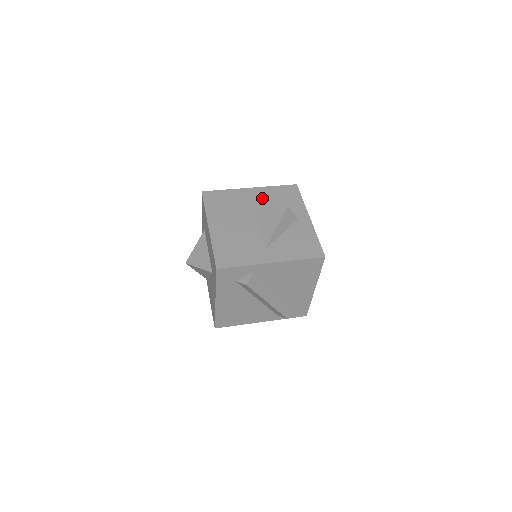
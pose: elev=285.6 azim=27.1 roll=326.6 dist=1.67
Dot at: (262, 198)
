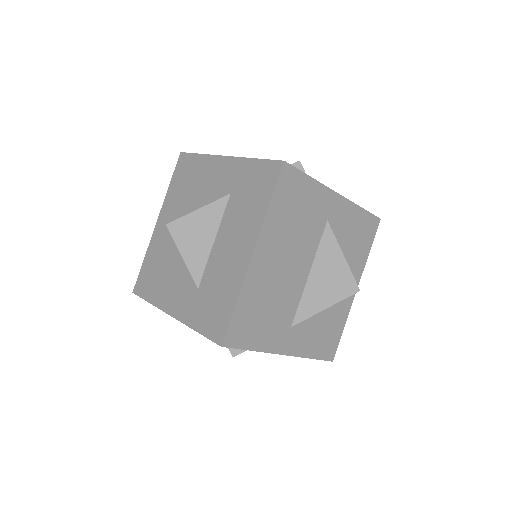
Dot at: (338, 225)
